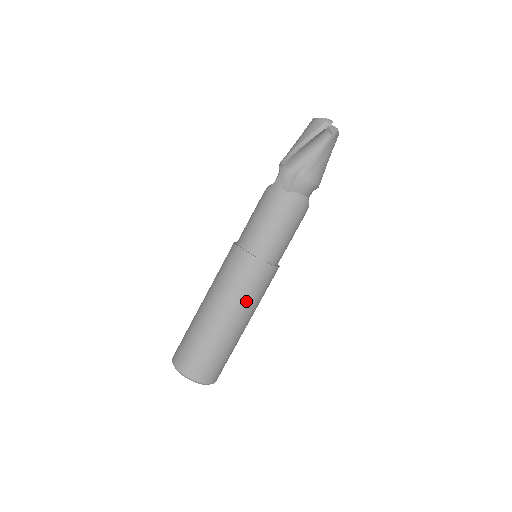
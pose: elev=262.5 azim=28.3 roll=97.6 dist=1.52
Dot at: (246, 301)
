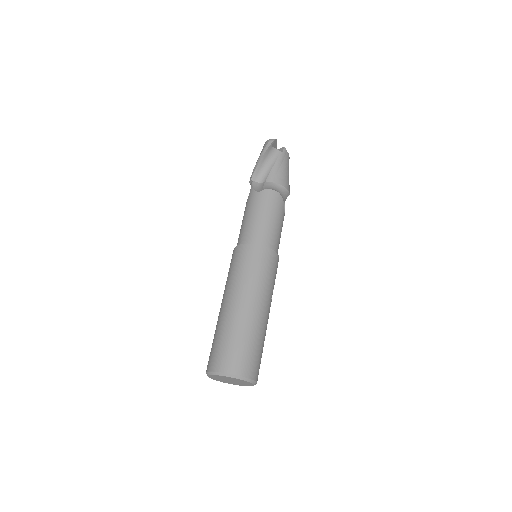
Dot at: (255, 283)
